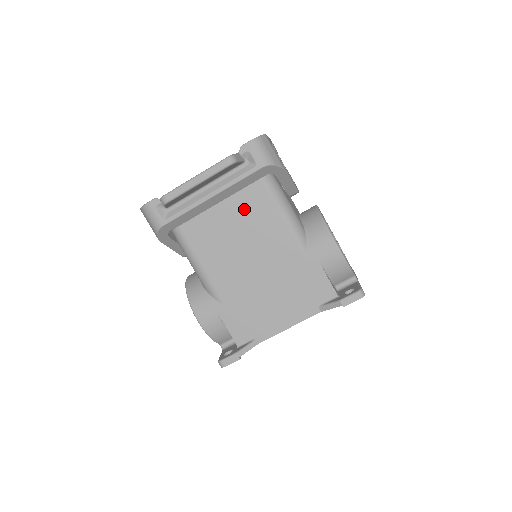
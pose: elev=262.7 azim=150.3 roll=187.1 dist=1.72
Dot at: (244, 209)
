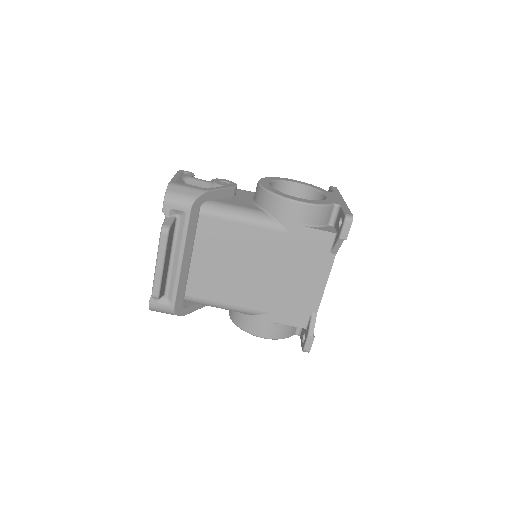
Dot at: (211, 243)
